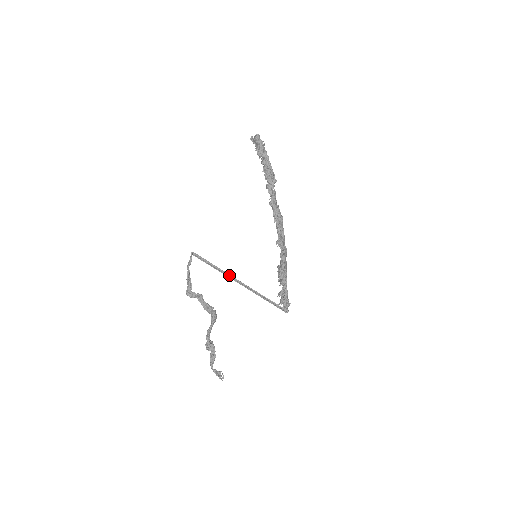
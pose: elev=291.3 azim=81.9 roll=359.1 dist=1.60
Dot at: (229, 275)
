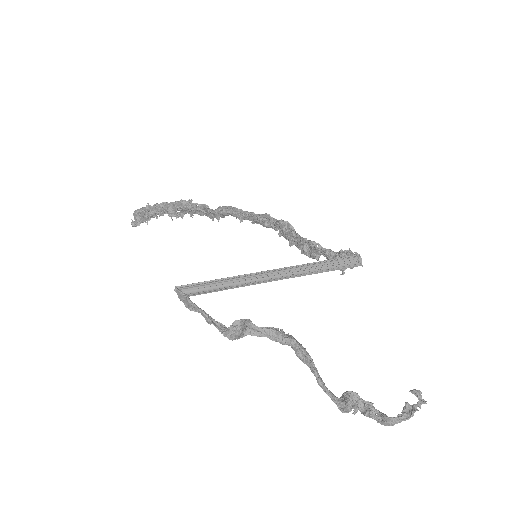
Dot at: (250, 275)
